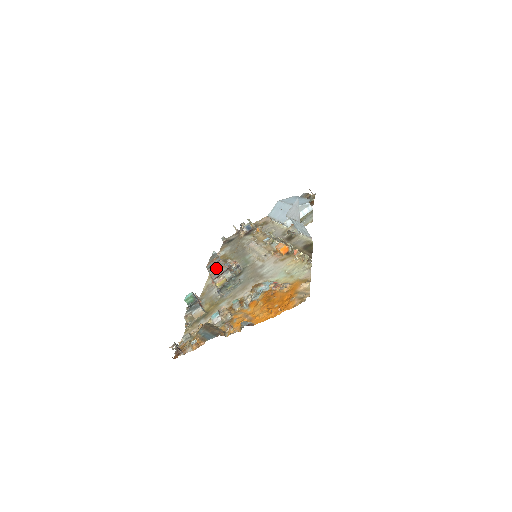
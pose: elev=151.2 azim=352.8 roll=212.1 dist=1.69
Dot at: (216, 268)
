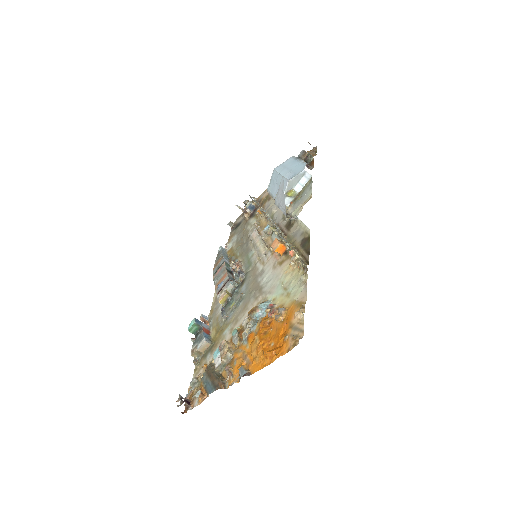
Dot at: (219, 276)
